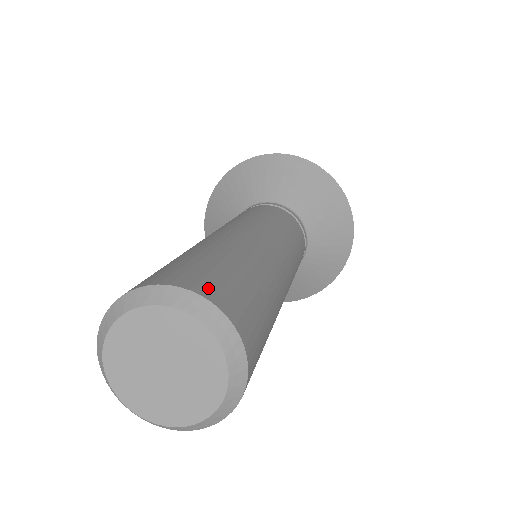
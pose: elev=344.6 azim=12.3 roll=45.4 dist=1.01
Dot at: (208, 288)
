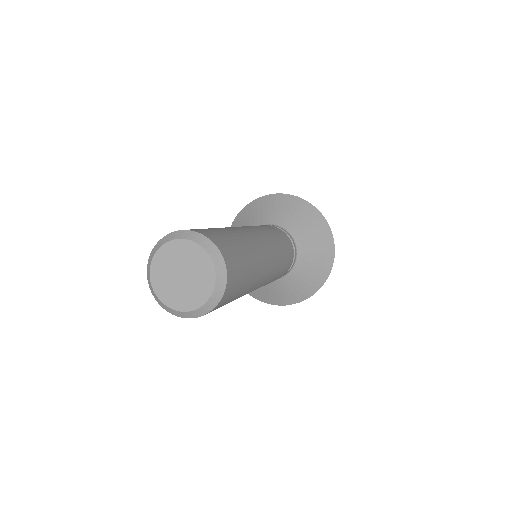
Dot at: (229, 259)
